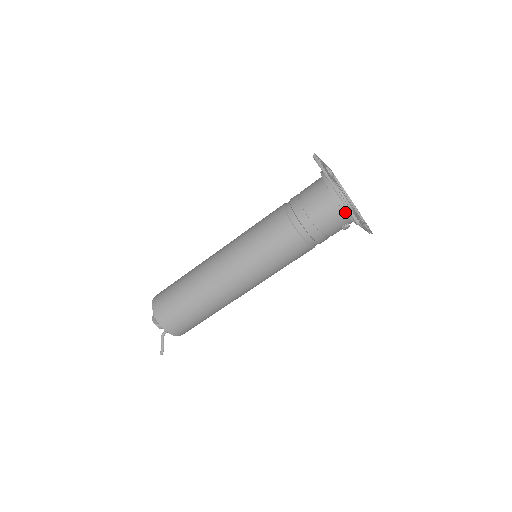
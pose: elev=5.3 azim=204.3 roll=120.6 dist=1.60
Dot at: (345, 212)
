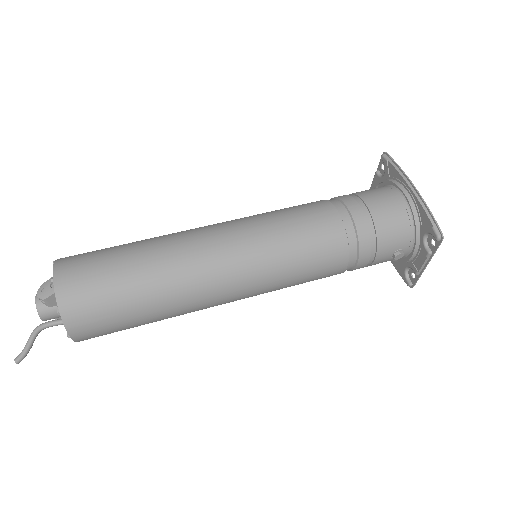
Dot at: (415, 225)
